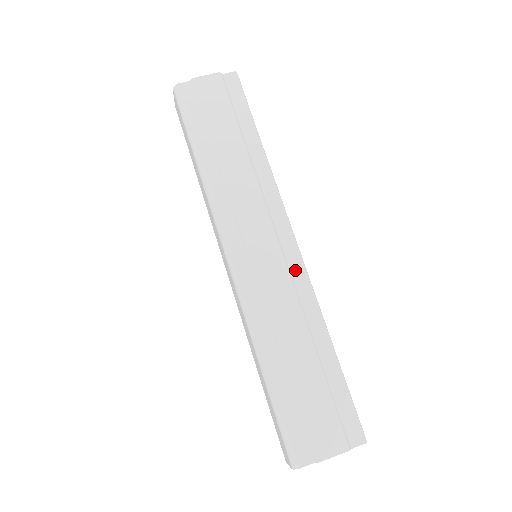
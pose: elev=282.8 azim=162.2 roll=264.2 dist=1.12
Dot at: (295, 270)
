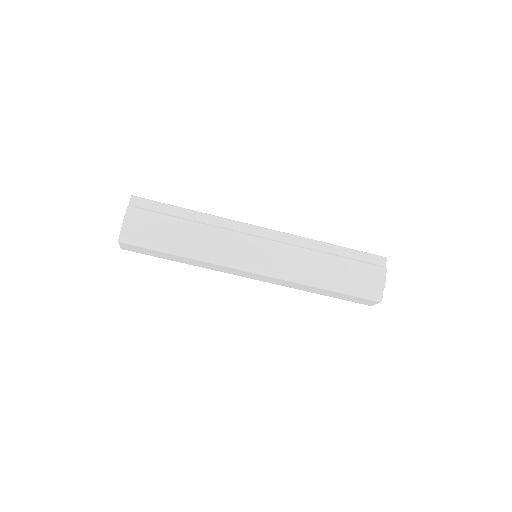
Dot at: (281, 239)
